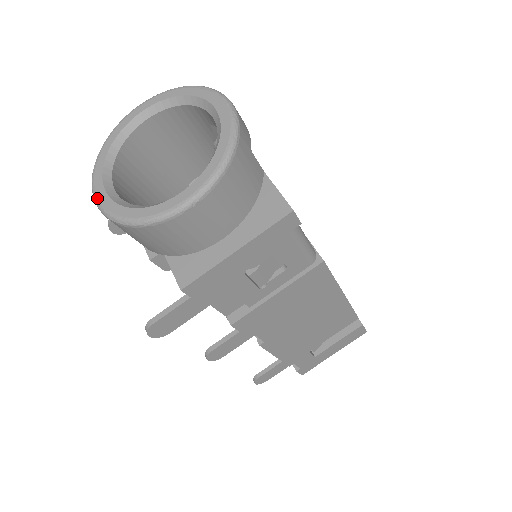
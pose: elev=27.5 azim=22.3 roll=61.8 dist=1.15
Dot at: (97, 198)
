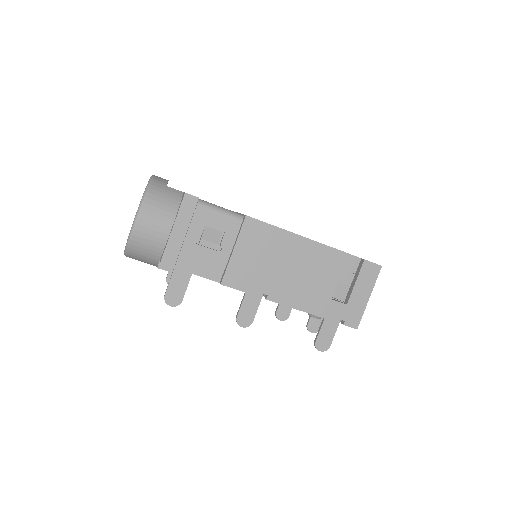
Dot at: occluded
